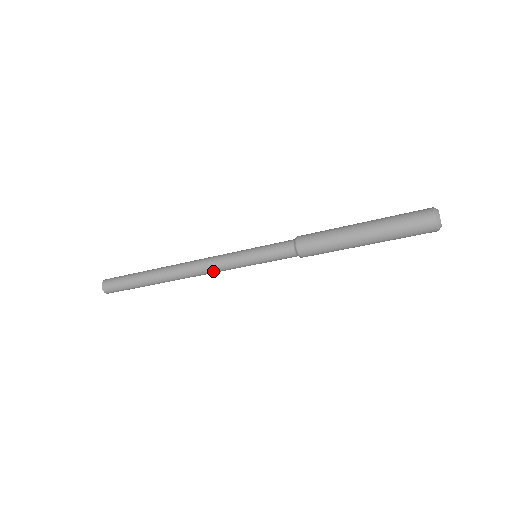
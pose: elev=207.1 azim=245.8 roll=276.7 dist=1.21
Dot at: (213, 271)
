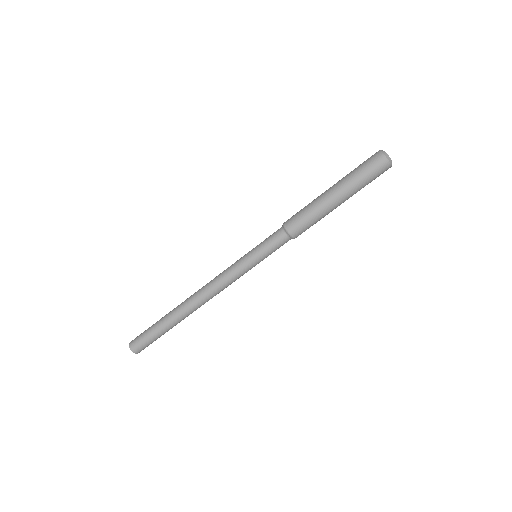
Dot at: (219, 278)
